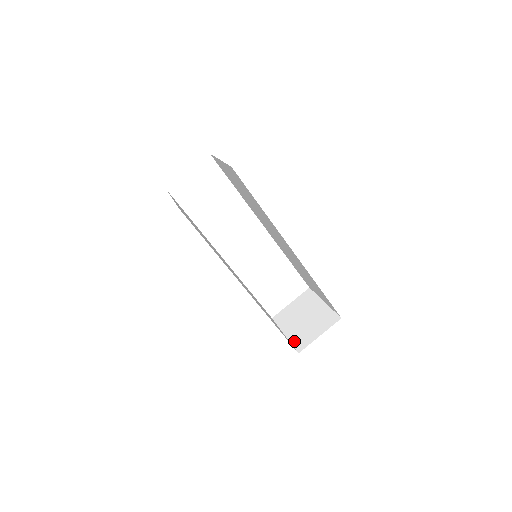
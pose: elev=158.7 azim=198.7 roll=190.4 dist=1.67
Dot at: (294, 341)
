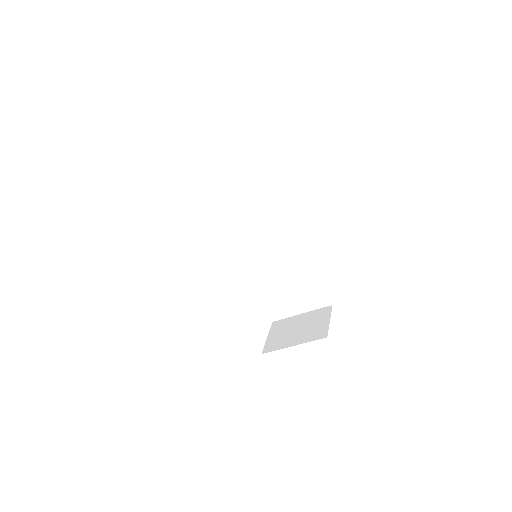
Dot at: (311, 339)
